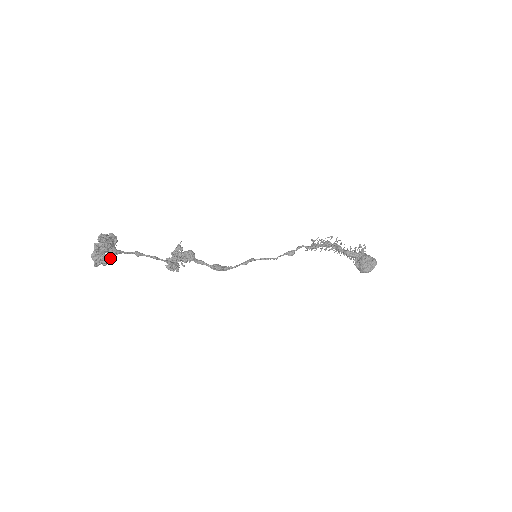
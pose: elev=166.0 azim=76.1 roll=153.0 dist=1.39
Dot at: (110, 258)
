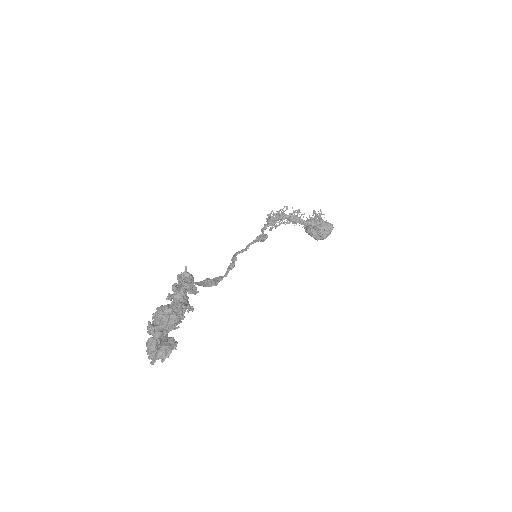
Dot at: occluded
